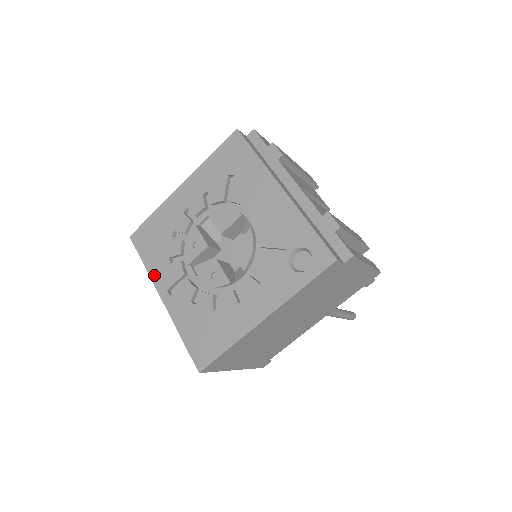
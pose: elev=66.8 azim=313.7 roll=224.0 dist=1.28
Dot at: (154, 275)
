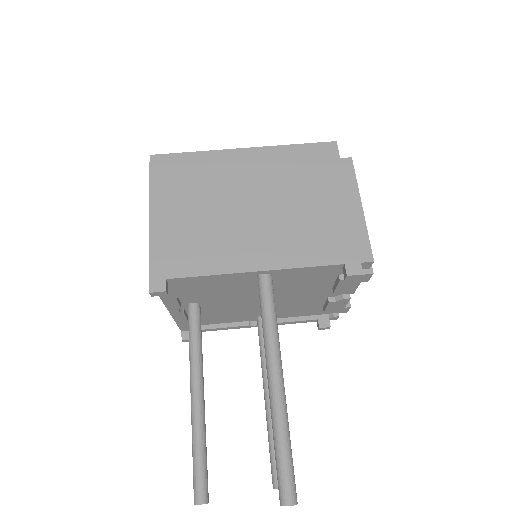
Dot at: occluded
